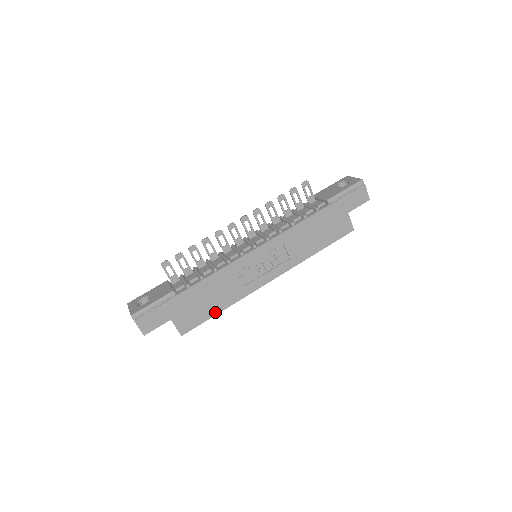
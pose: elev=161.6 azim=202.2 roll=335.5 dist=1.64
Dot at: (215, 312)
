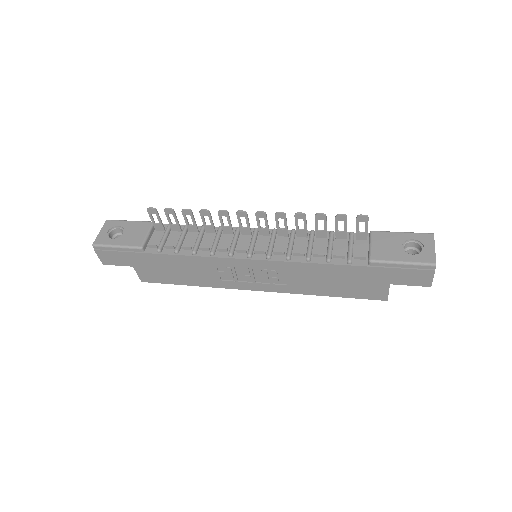
Dot at: (182, 283)
